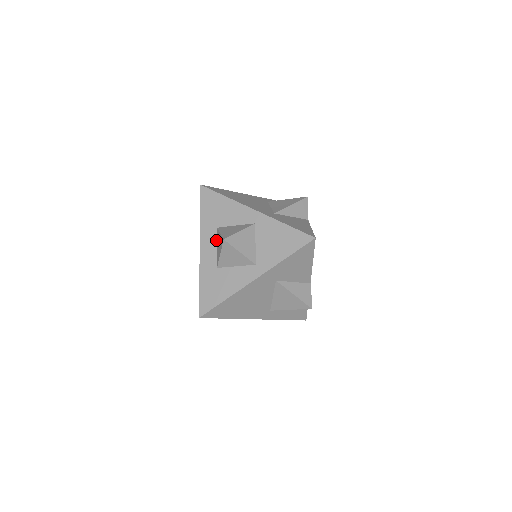
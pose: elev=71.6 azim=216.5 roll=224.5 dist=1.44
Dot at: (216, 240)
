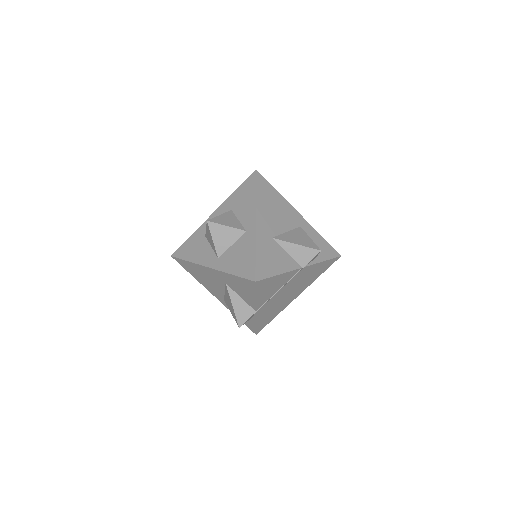
Dot at: occluded
